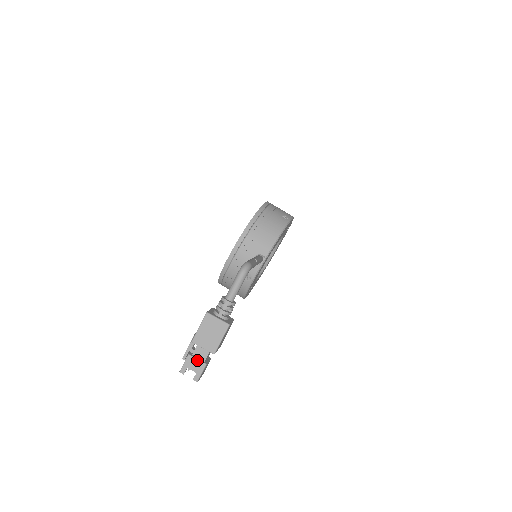
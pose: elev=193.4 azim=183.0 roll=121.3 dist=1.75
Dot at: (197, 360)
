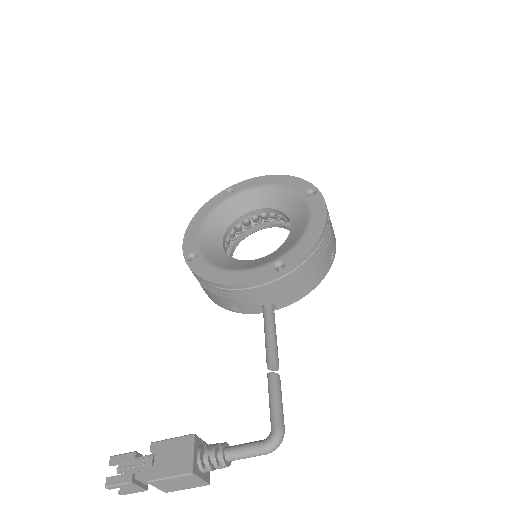
Dot at: (138, 487)
